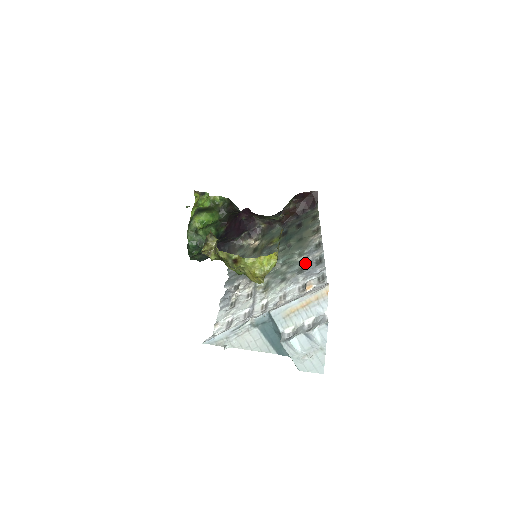
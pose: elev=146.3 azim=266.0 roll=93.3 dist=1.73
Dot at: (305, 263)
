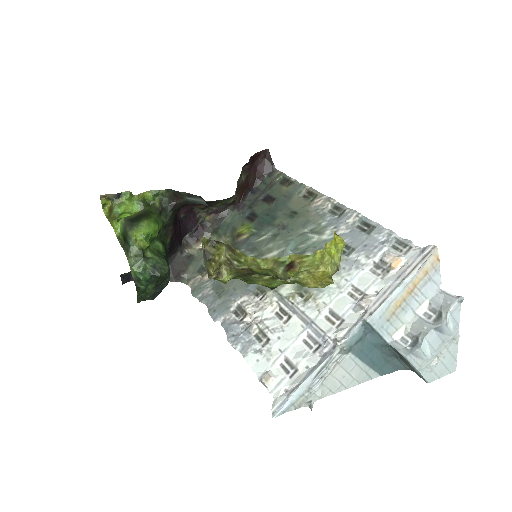
Dot at: (343, 237)
